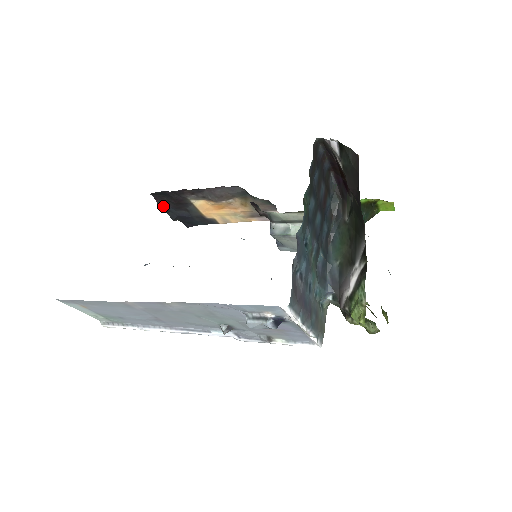
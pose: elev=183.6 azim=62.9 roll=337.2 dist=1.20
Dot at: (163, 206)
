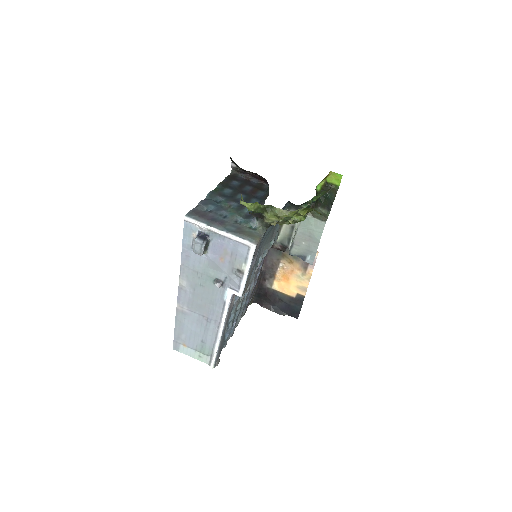
Dot at: (267, 307)
